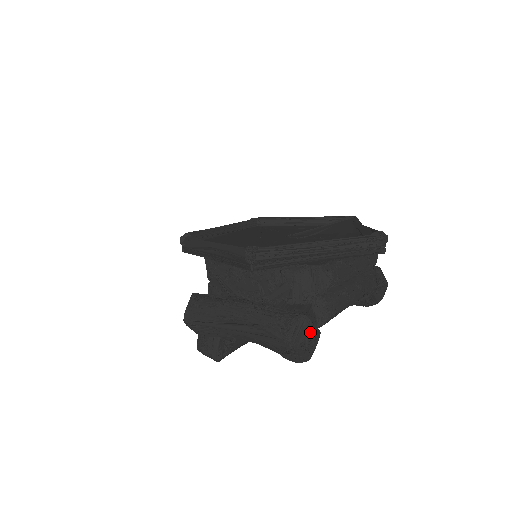
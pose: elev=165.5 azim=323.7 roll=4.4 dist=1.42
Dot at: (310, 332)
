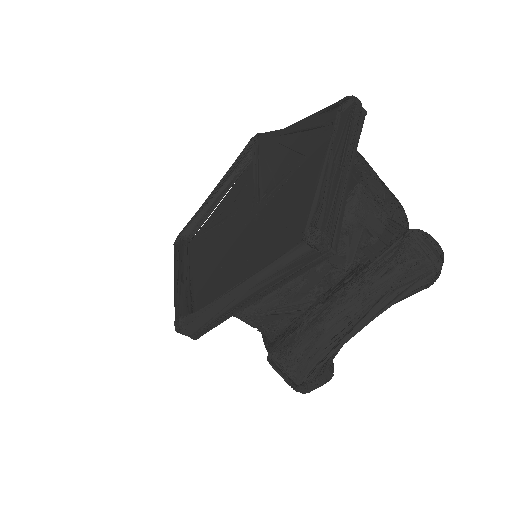
Dot at: (428, 238)
